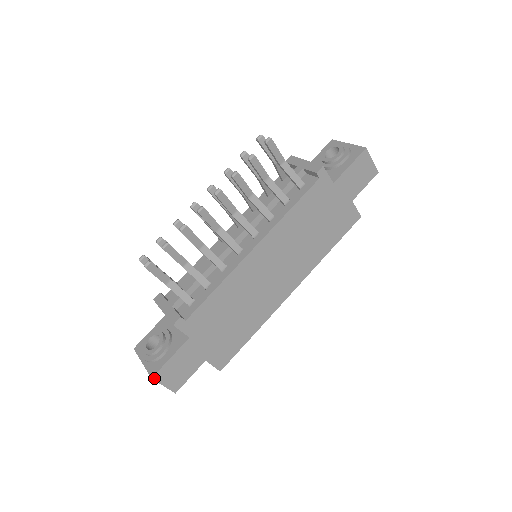
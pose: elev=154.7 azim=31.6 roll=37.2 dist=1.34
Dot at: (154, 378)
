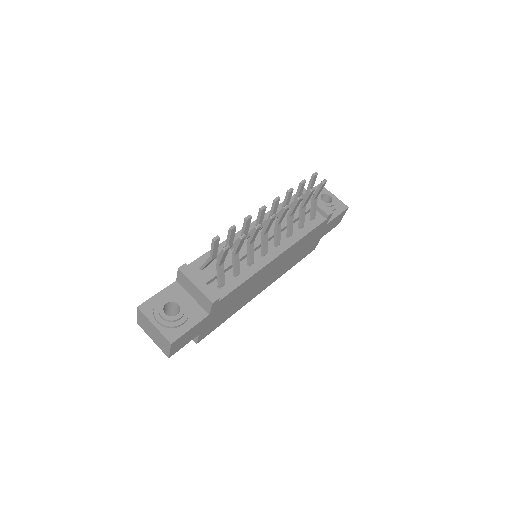
Dot at: (172, 344)
